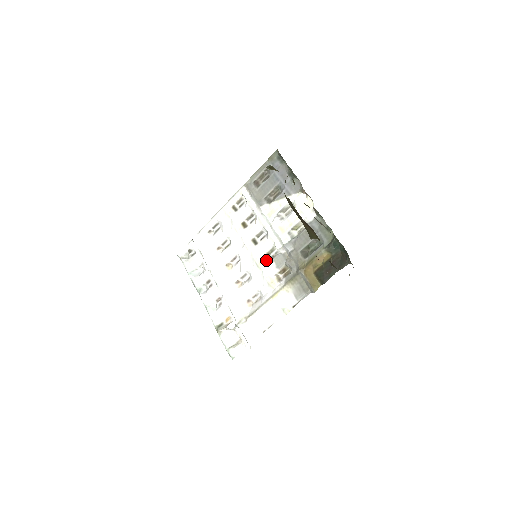
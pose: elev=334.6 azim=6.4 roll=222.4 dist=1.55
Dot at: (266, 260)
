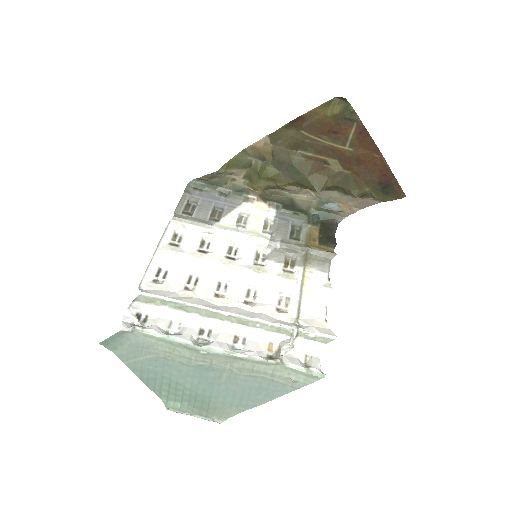
Dot at: (260, 265)
